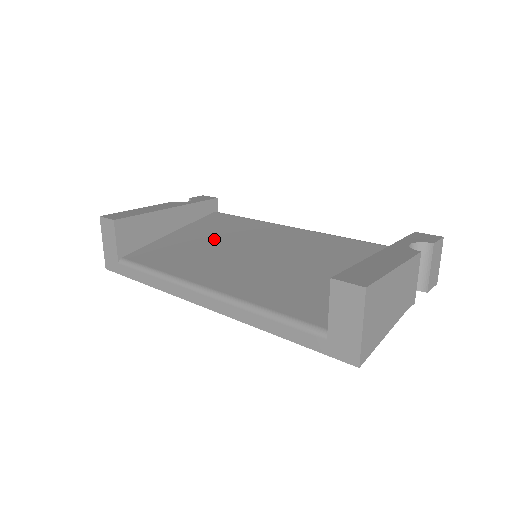
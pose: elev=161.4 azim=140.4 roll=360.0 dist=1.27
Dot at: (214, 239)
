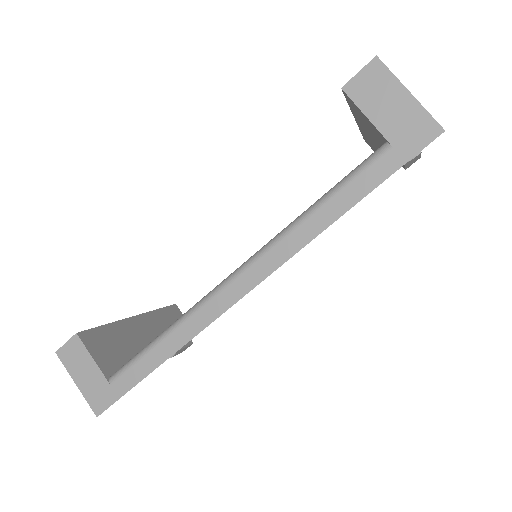
Dot at: occluded
